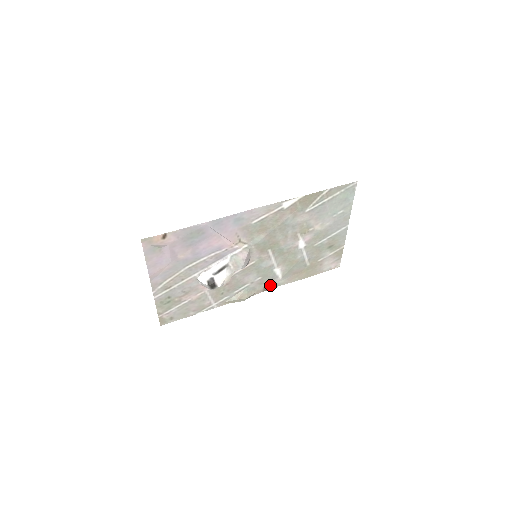
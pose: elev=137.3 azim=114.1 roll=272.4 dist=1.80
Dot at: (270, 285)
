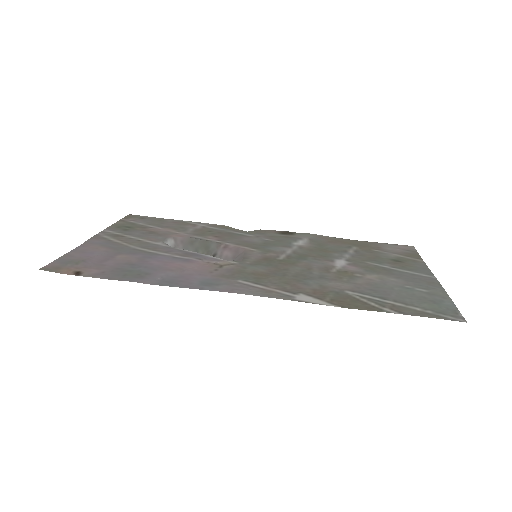
Dot at: (290, 233)
